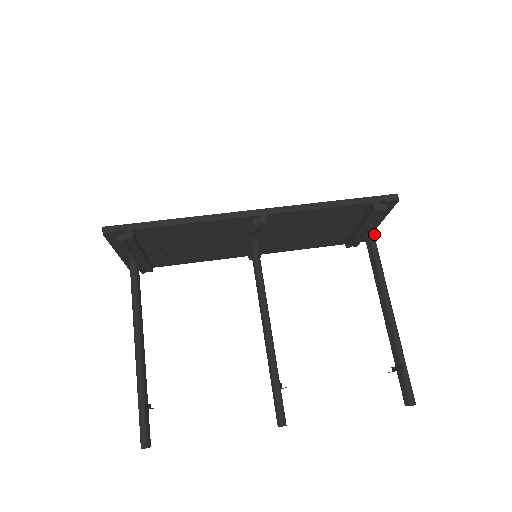
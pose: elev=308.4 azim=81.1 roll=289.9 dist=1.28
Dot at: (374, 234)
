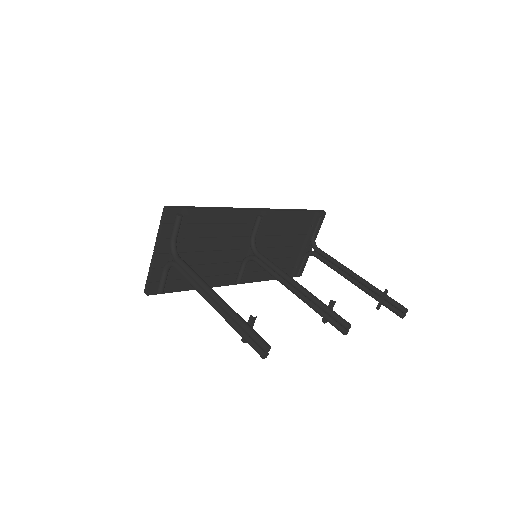
Dot at: (316, 245)
